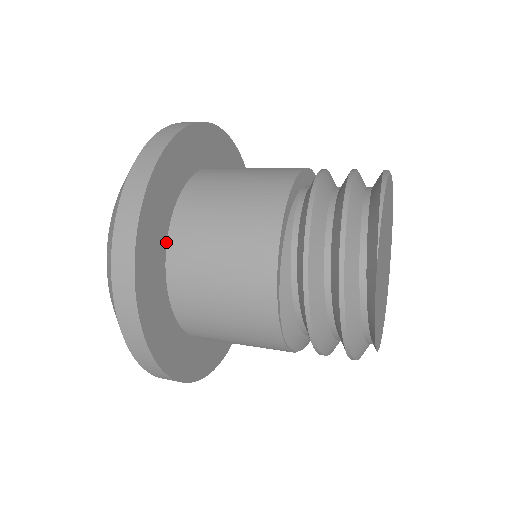
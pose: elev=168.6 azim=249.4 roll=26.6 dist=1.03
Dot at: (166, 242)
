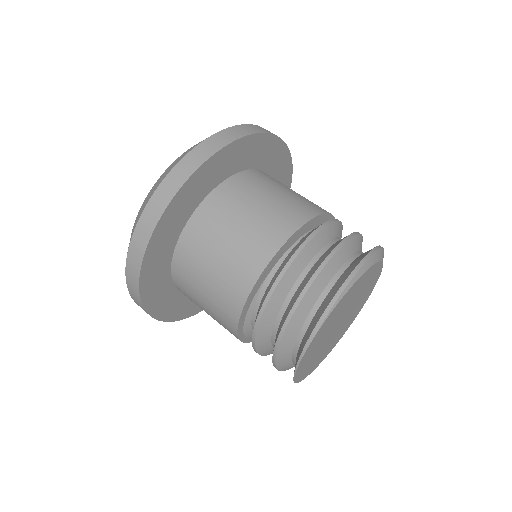
Dot at: (172, 283)
